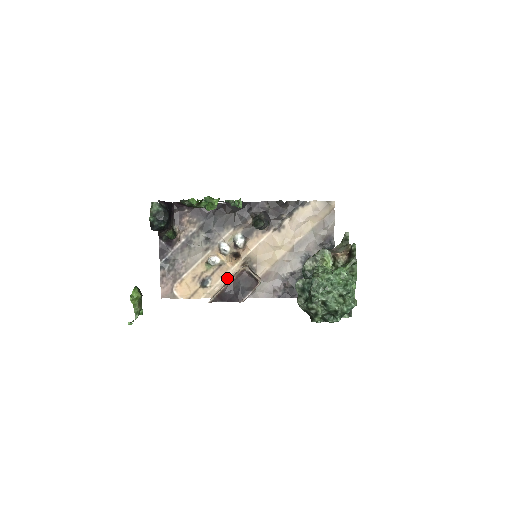
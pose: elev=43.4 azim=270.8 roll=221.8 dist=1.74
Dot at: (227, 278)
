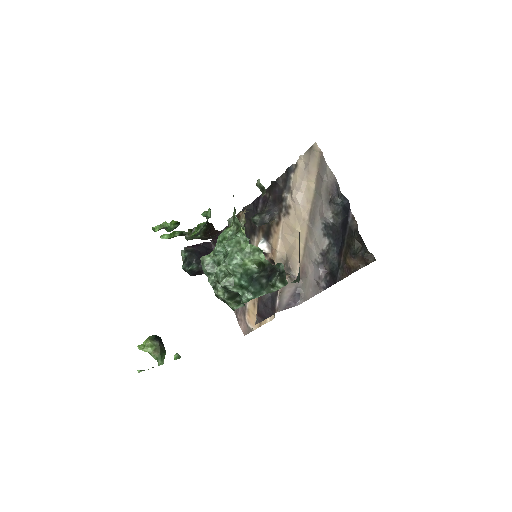
Dot at: occluded
